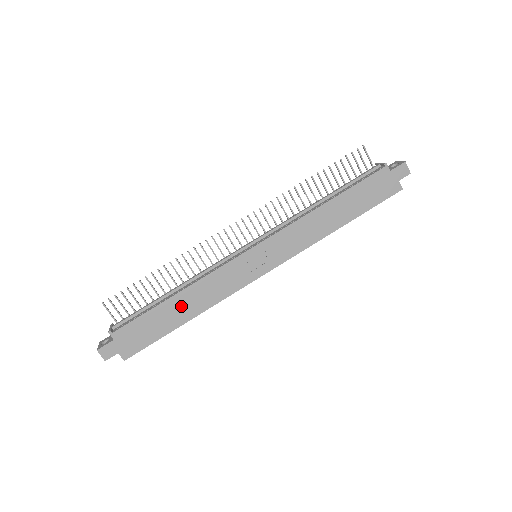
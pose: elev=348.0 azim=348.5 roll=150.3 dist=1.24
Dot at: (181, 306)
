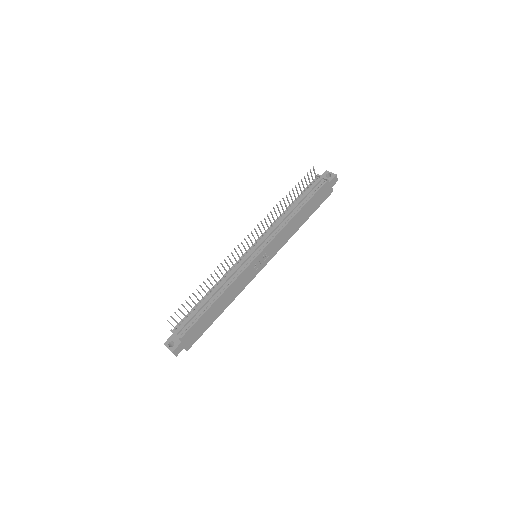
Dot at: (220, 305)
